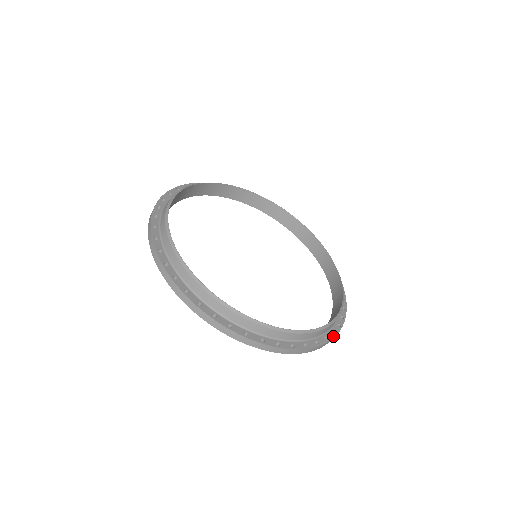
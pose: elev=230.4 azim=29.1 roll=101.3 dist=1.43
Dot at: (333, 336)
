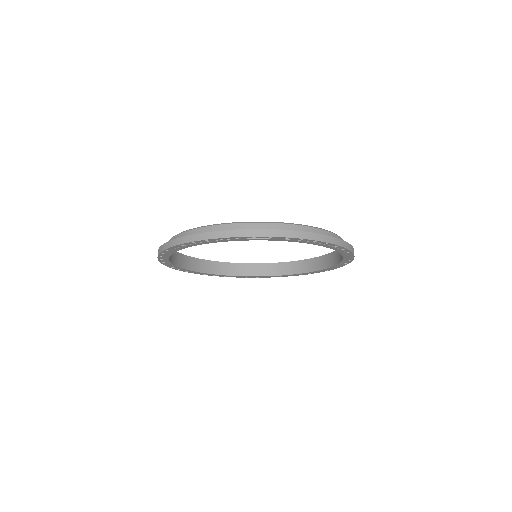
Dot at: occluded
